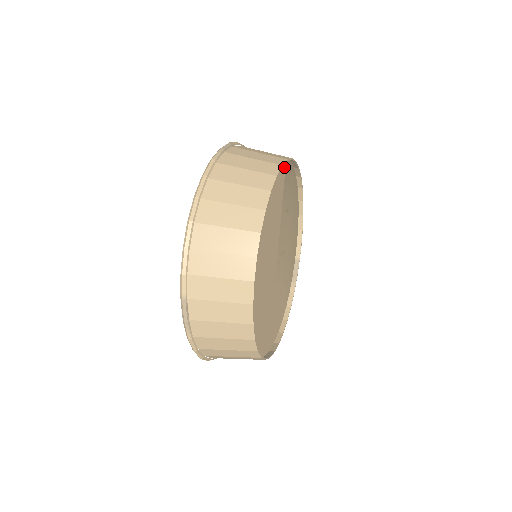
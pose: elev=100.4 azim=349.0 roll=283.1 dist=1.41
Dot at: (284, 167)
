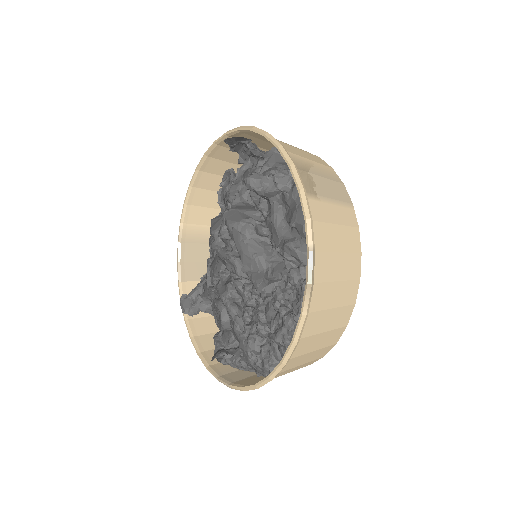
Dot at: occluded
